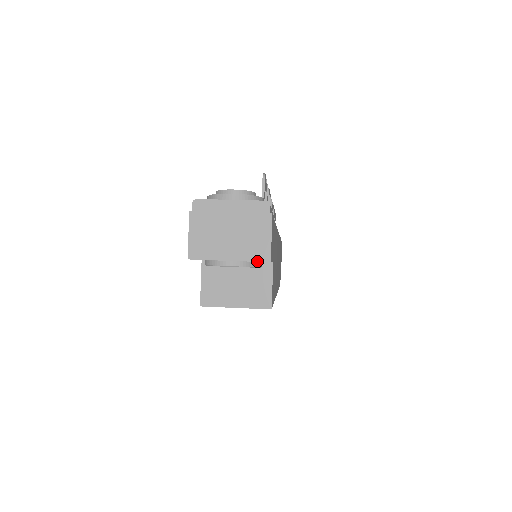
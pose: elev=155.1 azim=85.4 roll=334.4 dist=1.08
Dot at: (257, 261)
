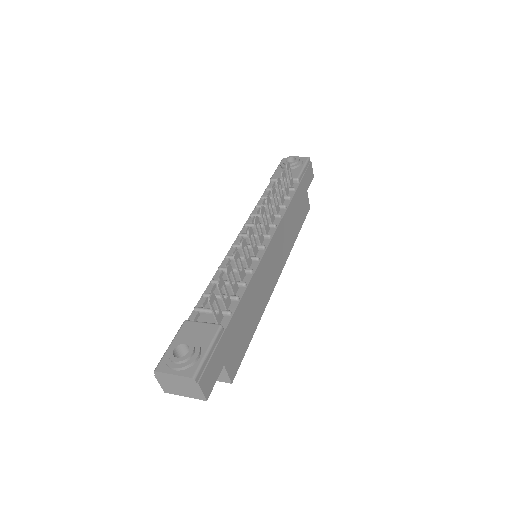
Dot at: (199, 399)
